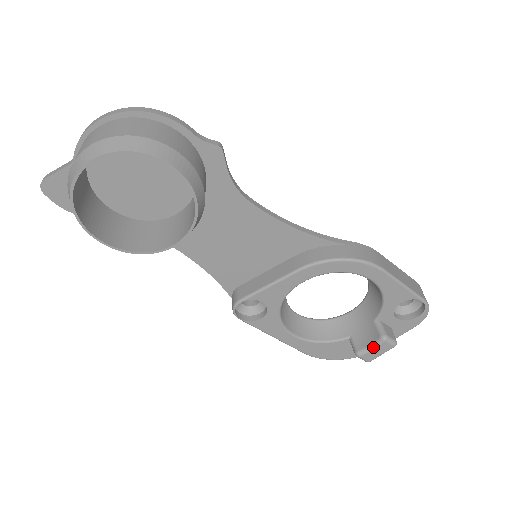
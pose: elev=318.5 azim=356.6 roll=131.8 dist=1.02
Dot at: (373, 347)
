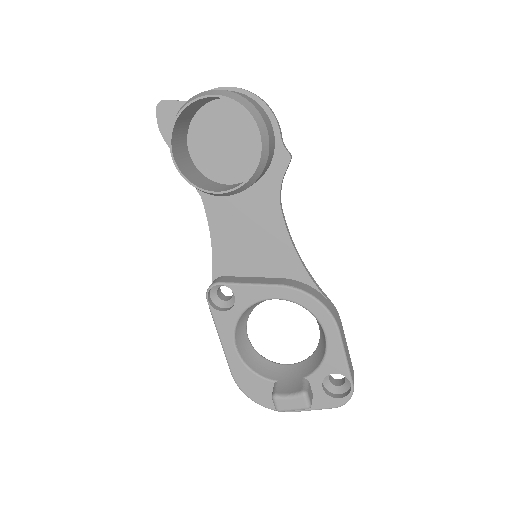
Dot at: (291, 396)
